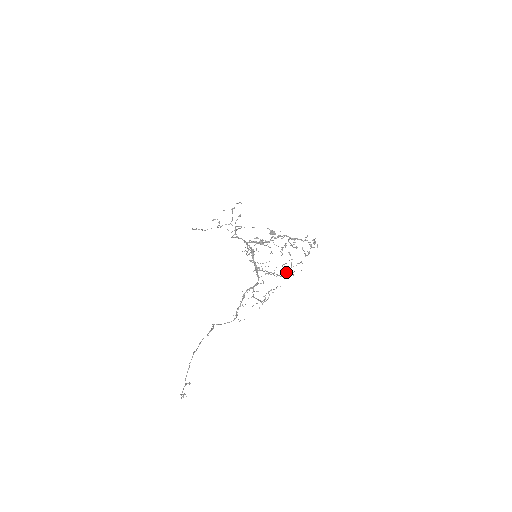
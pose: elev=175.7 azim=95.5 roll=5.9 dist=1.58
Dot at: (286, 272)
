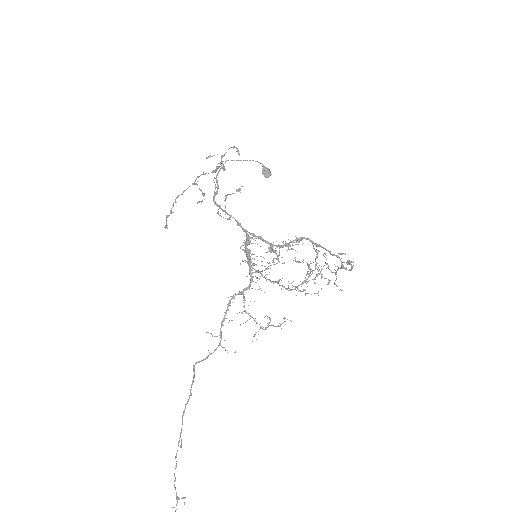
Dot at: occluded
